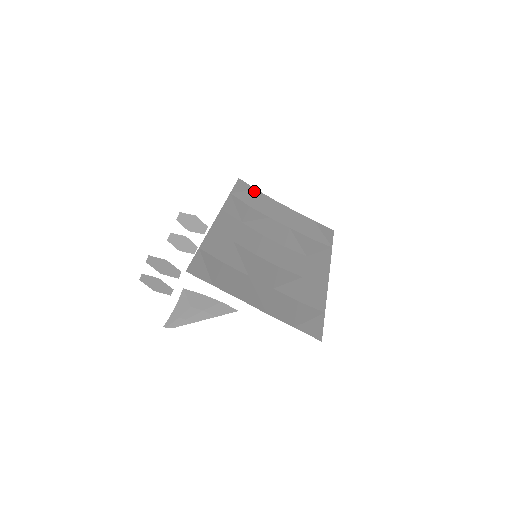
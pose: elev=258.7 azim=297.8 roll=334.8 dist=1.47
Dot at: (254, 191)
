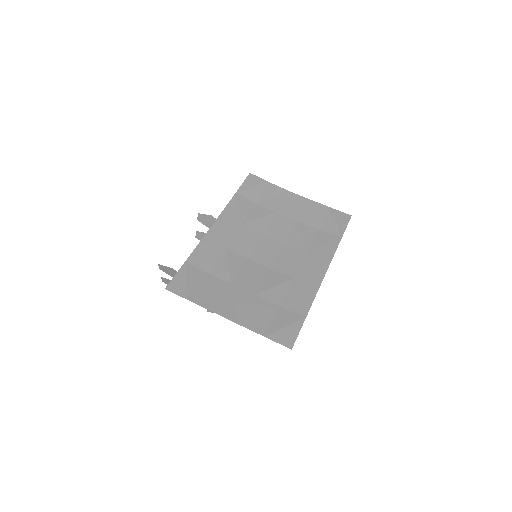
Dot at: (265, 184)
